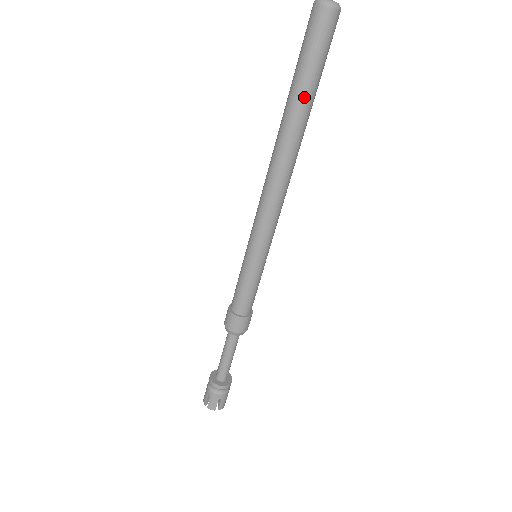
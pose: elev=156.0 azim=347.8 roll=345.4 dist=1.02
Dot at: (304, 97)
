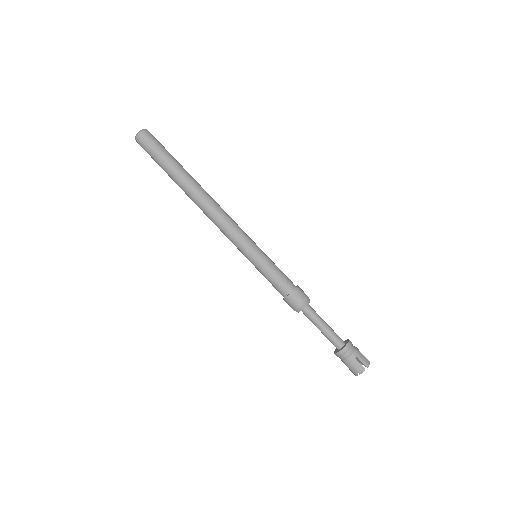
Dot at: (174, 169)
